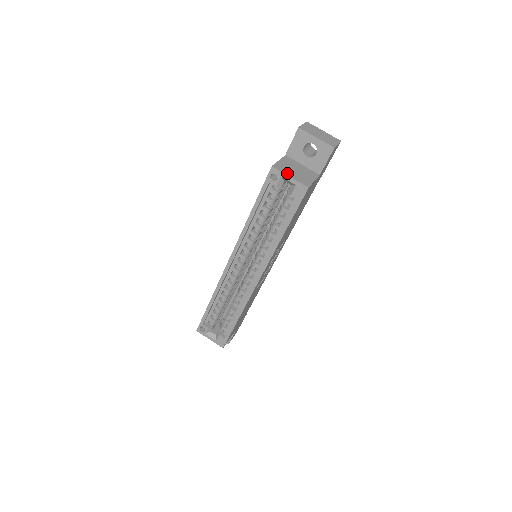
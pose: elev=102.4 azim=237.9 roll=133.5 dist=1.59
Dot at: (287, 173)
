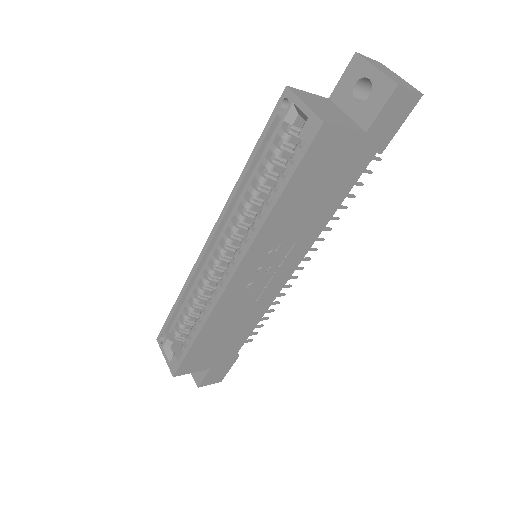
Dot at: (304, 100)
